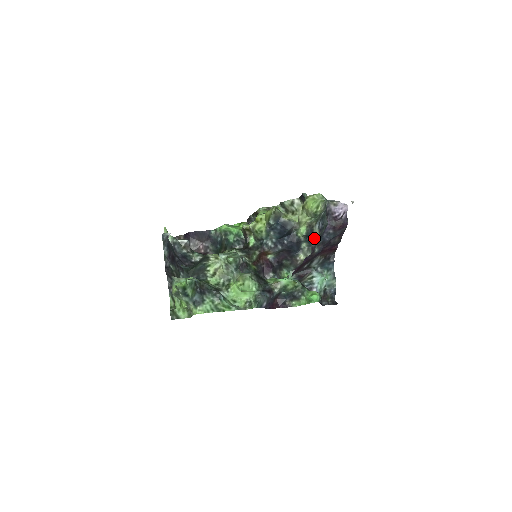
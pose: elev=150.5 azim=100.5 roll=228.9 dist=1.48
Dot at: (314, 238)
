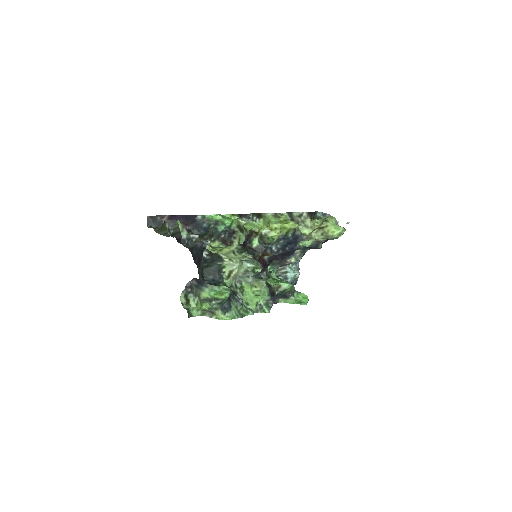
Dot at: (311, 248)
